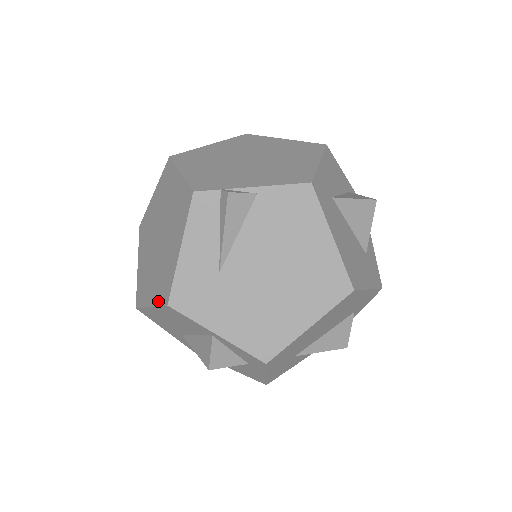
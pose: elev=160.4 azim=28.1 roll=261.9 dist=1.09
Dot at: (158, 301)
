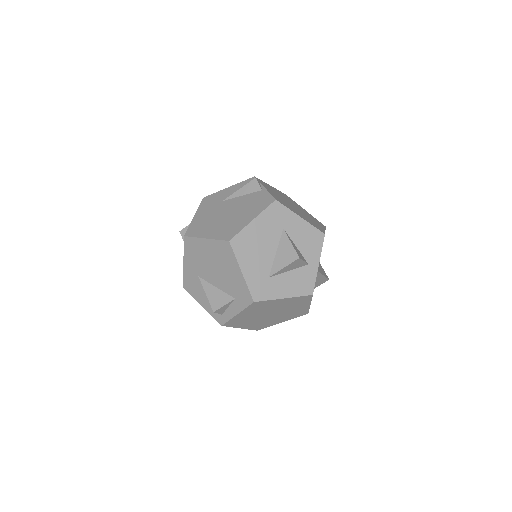
Dot at: occluded
